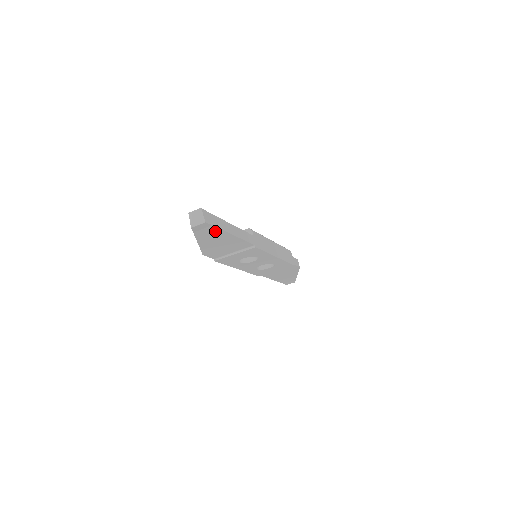
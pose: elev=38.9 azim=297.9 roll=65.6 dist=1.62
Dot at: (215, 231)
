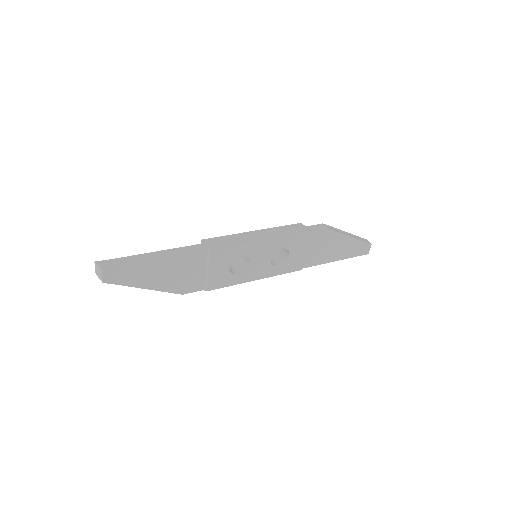
Dot at: (134, 269)
